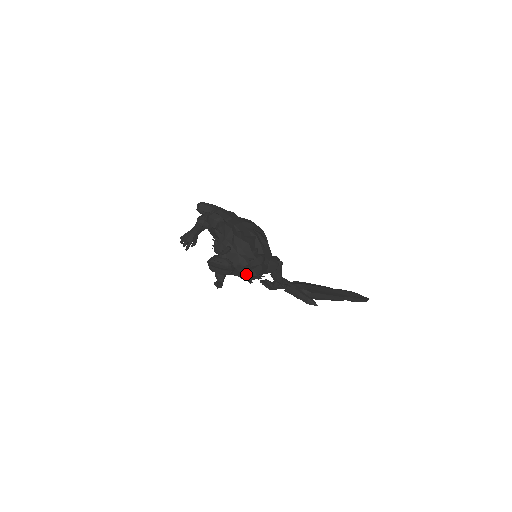
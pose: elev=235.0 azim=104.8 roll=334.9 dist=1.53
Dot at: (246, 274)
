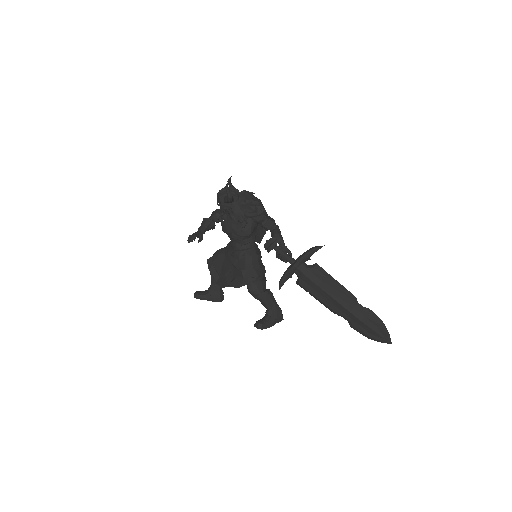
Dot at: (250, 199)
